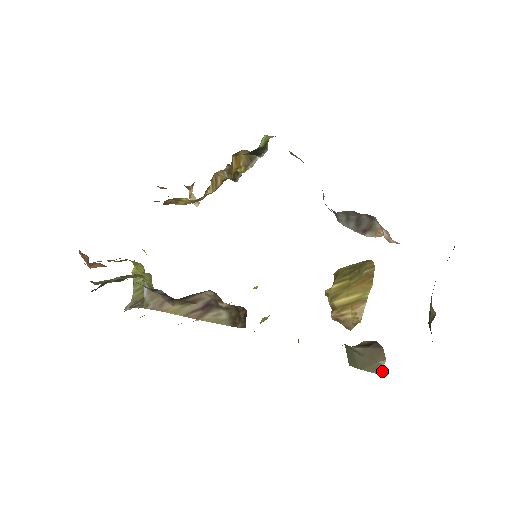
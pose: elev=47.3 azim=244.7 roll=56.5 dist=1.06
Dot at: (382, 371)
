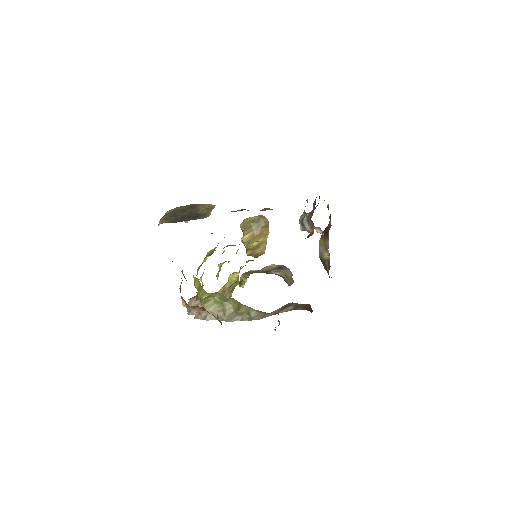
Dot at: (293, 281)
